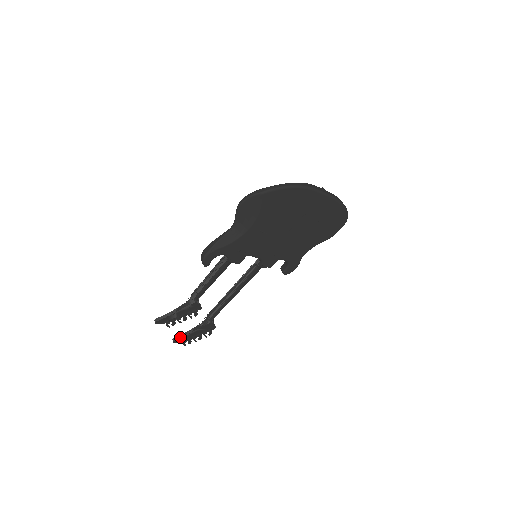
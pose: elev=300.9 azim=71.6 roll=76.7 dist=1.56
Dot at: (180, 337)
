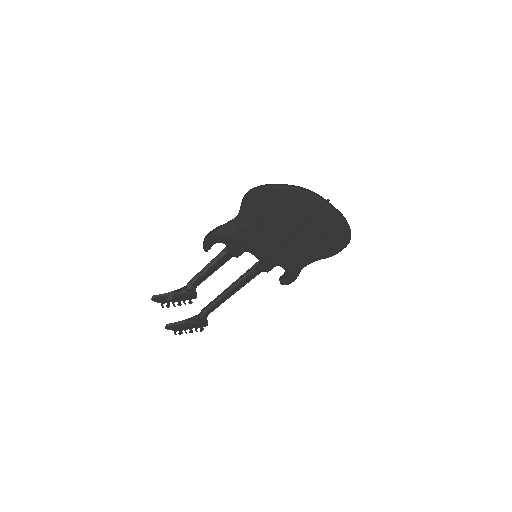
Dot at: (173, 324)
